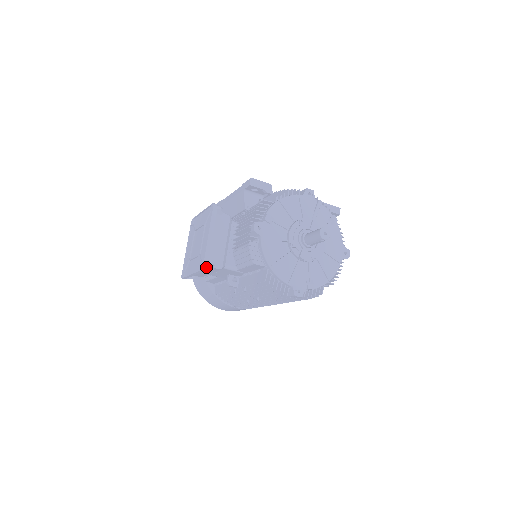
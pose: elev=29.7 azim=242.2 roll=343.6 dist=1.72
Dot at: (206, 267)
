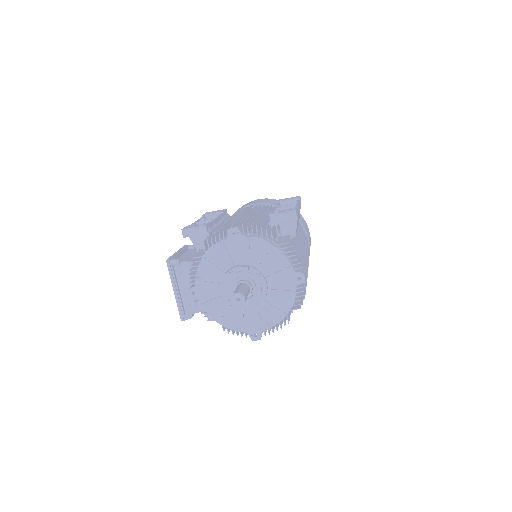
Dot at: (184, 318)
